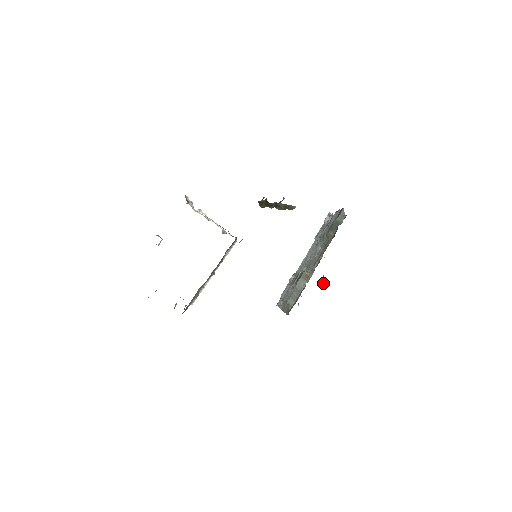
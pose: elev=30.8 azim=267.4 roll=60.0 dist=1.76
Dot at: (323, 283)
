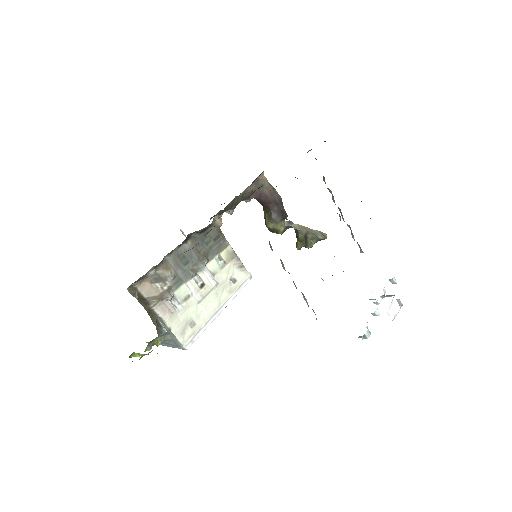
Dot at: (398, 303)
